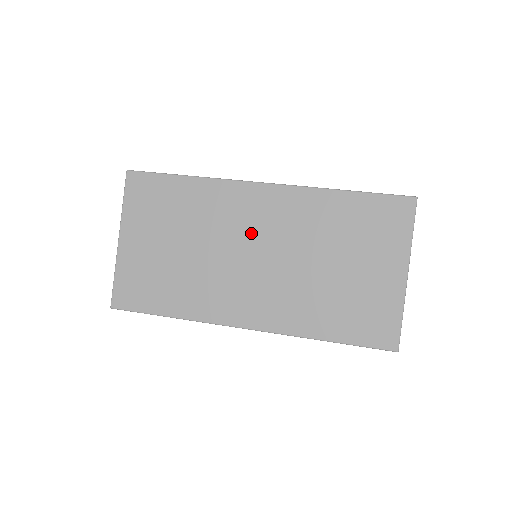
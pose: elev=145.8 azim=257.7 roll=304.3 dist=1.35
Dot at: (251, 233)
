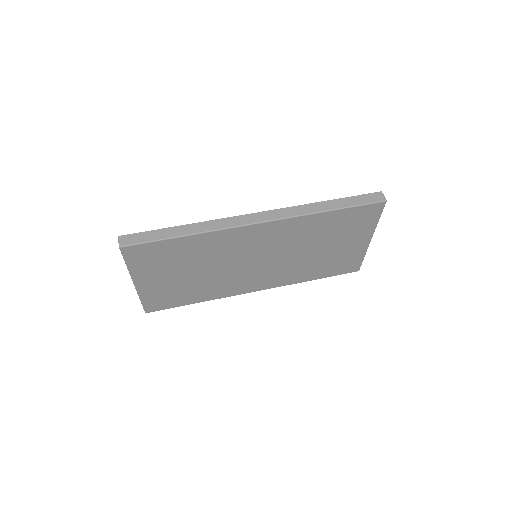
Dot at: (253, 252)
